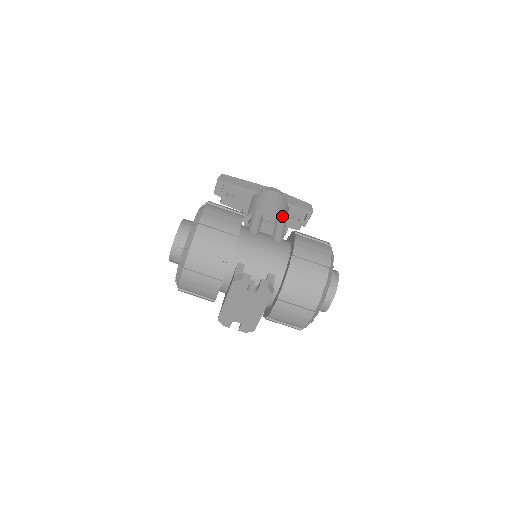
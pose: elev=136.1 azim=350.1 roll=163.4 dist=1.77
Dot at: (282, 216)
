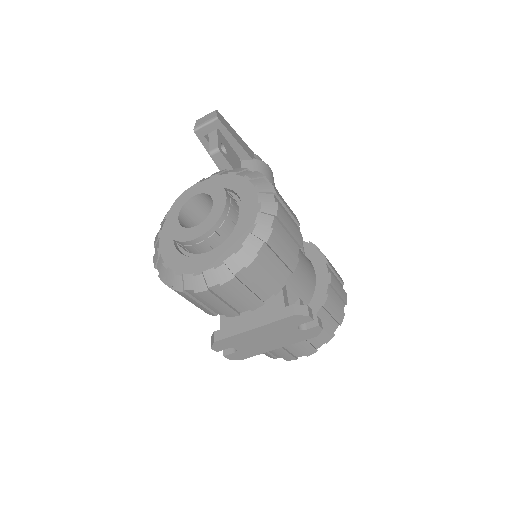
Dot at: occluded
